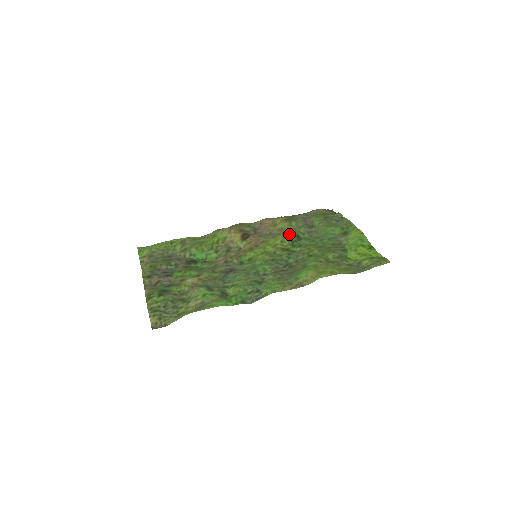
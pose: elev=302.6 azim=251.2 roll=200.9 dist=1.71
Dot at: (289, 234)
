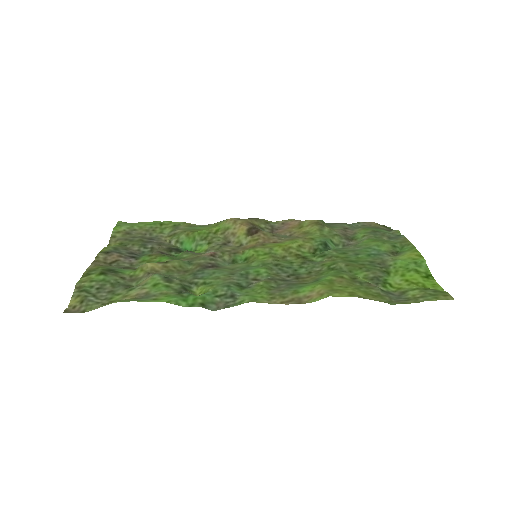
Dot at: (314, 239)
